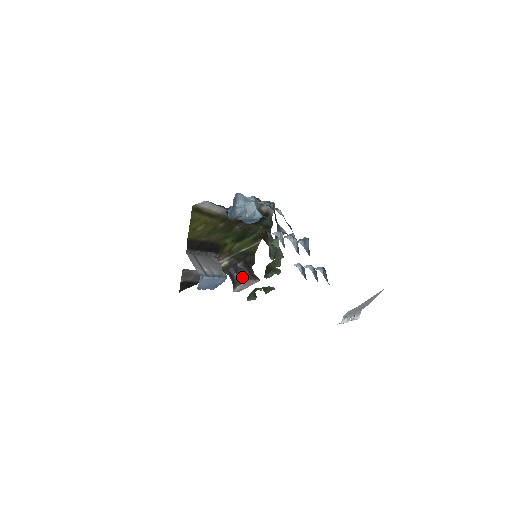
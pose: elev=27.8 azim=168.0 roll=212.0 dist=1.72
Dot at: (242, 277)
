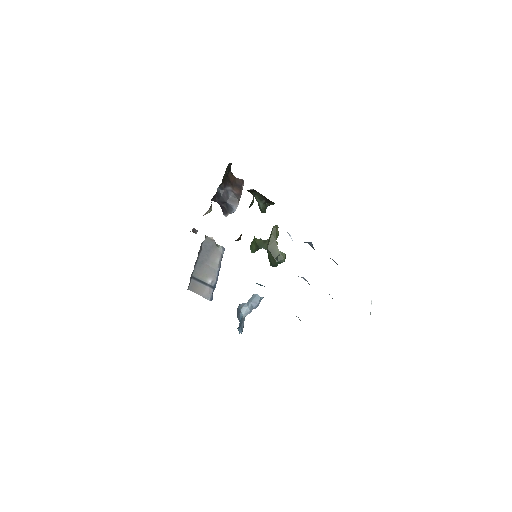
Dot at: (229, 203)
